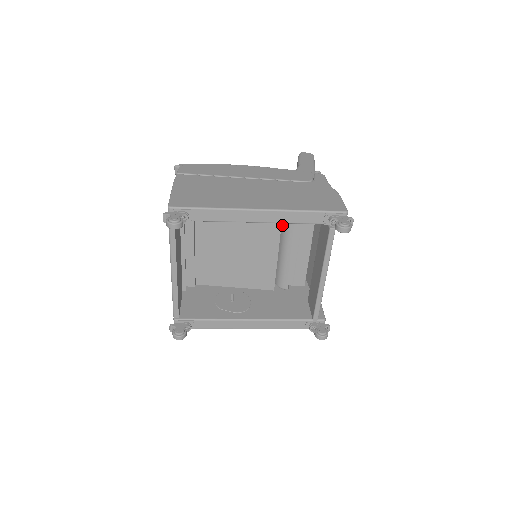
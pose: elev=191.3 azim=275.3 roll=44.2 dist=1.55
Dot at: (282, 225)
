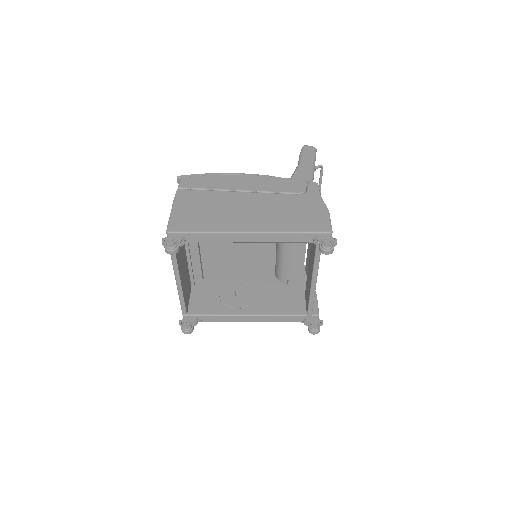
Dot at: occluded
